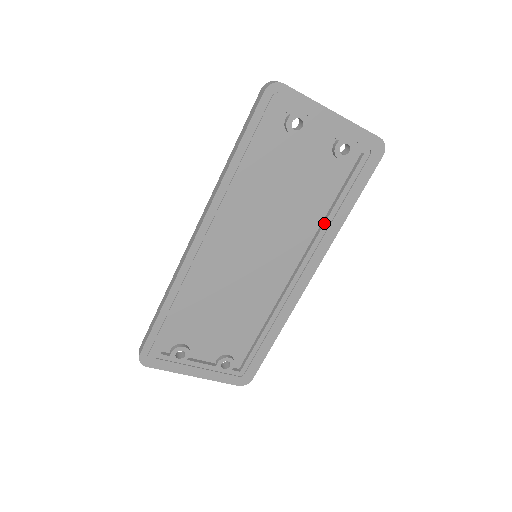
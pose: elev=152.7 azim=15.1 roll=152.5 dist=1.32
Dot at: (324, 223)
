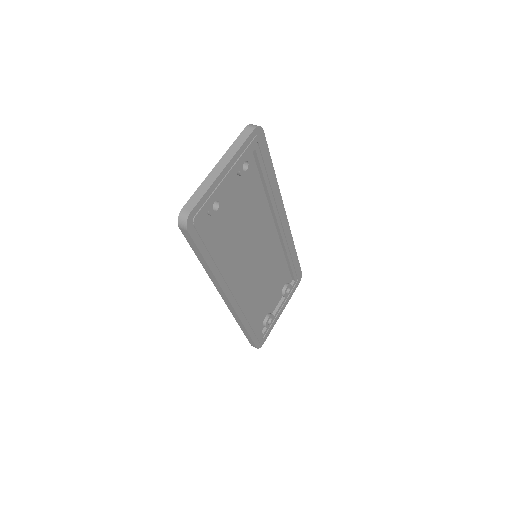
Dot at: (269, 198)
